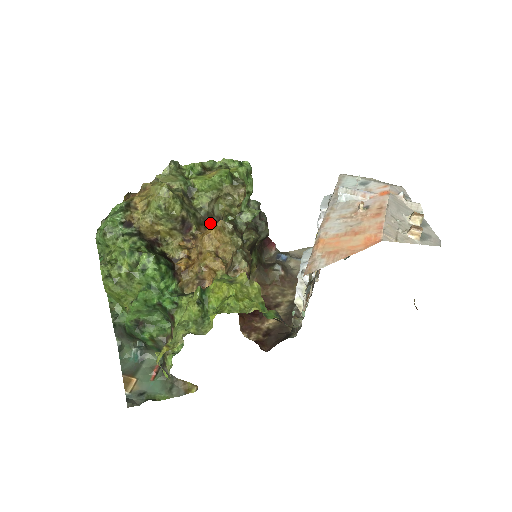
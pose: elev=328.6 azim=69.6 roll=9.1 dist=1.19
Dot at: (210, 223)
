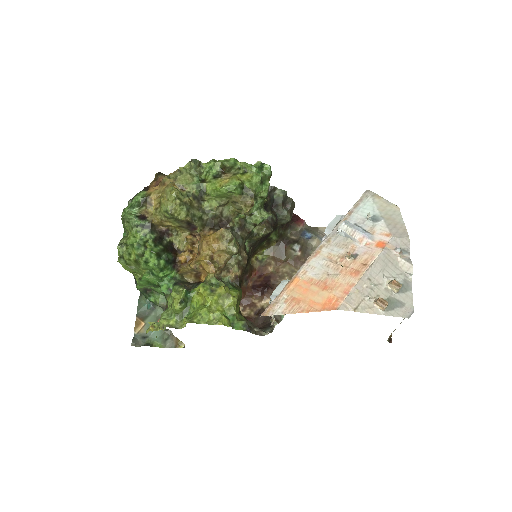
Dot at: (216, 224)
